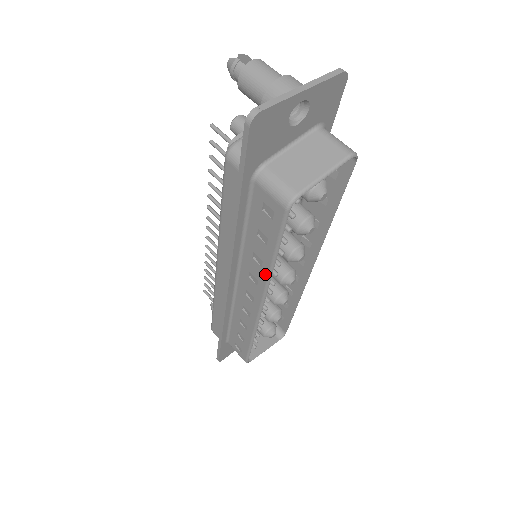
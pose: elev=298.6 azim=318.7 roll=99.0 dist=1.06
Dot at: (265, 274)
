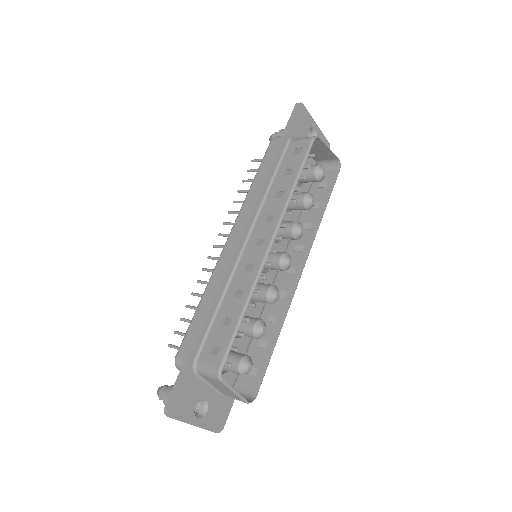
Dot at: (284, 201)
